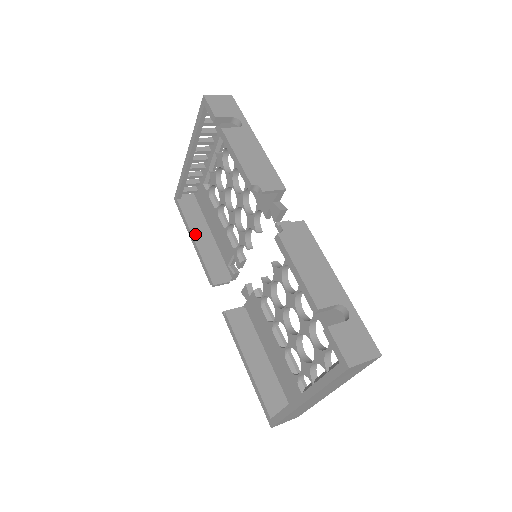
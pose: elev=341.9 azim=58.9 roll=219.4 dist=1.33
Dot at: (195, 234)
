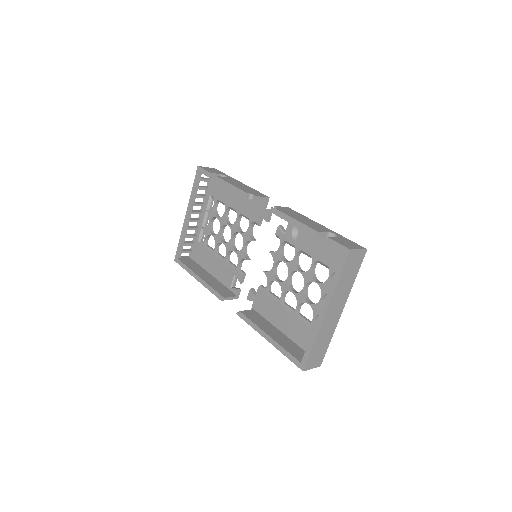
Dot at: (199, 274)
